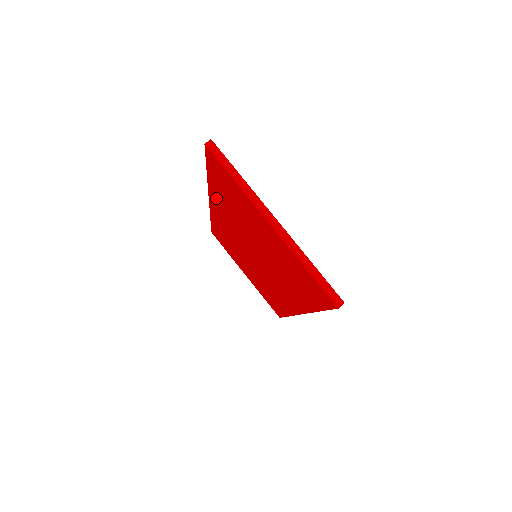
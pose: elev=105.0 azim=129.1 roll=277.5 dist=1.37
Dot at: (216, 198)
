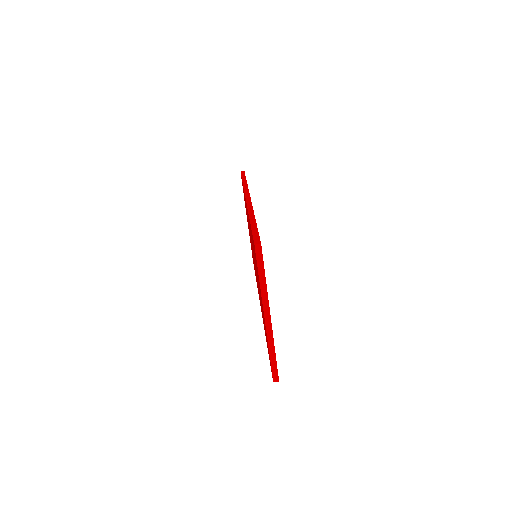
Dot at: occluded
